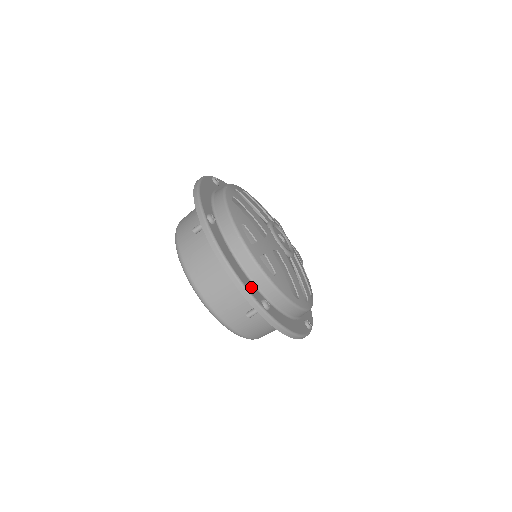
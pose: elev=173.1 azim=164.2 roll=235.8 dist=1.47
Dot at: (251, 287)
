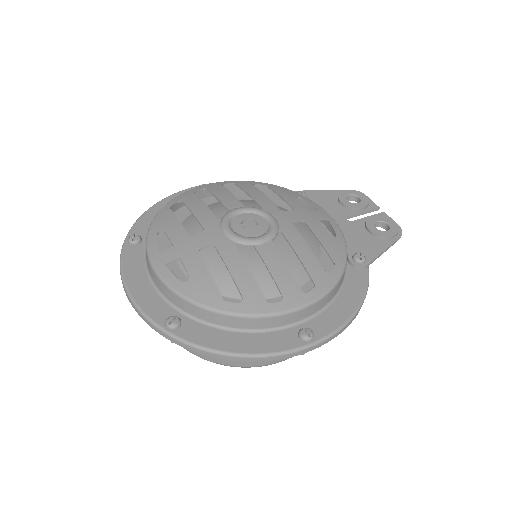
Dot at: (156, 305)
